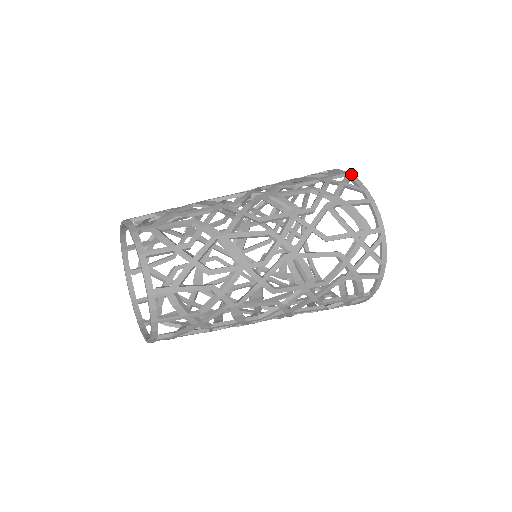
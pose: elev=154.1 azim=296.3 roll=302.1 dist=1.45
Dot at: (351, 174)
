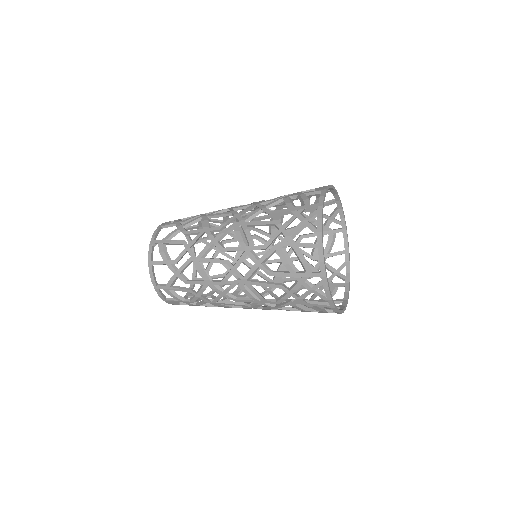
Dot at: (333, 186)
